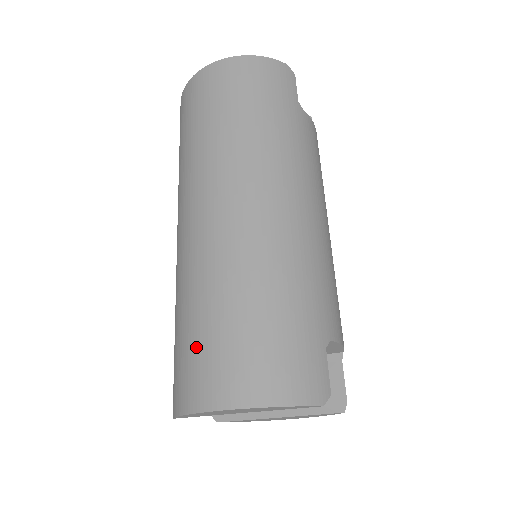
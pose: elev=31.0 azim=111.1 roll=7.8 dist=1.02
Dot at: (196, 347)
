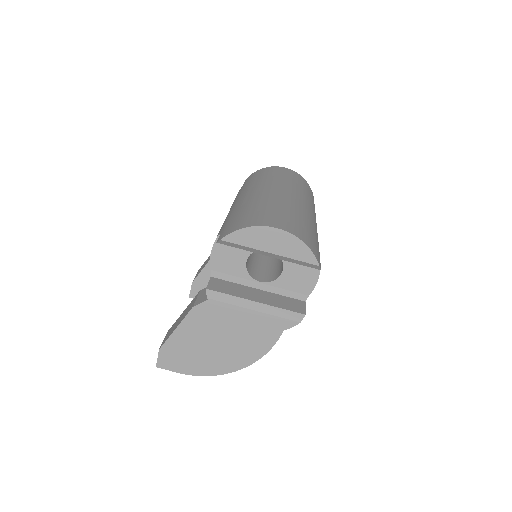
Dot at: (258, 213)
